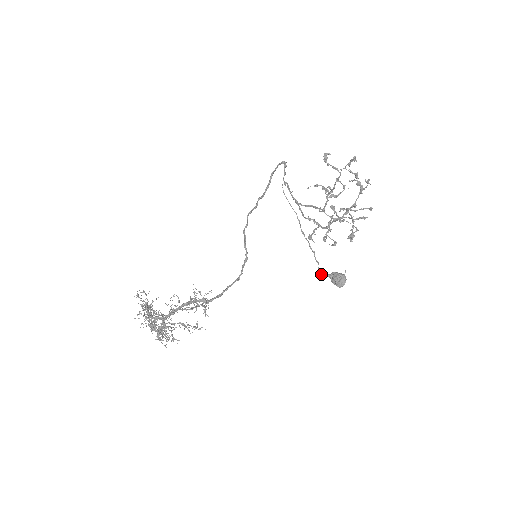
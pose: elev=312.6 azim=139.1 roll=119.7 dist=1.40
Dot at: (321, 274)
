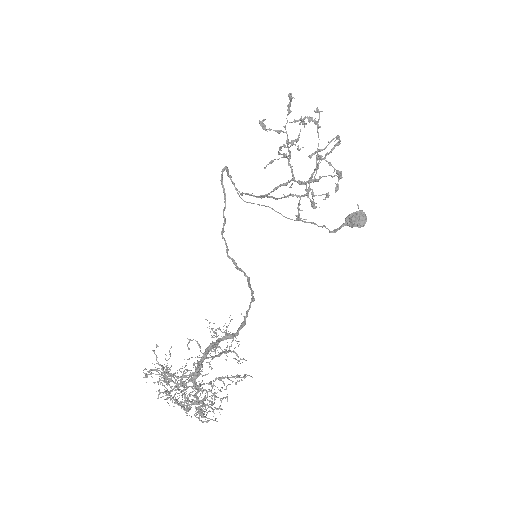
Dot at: (335, 231)
